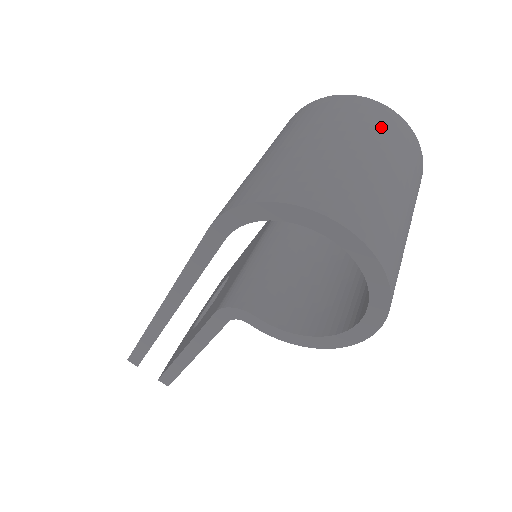
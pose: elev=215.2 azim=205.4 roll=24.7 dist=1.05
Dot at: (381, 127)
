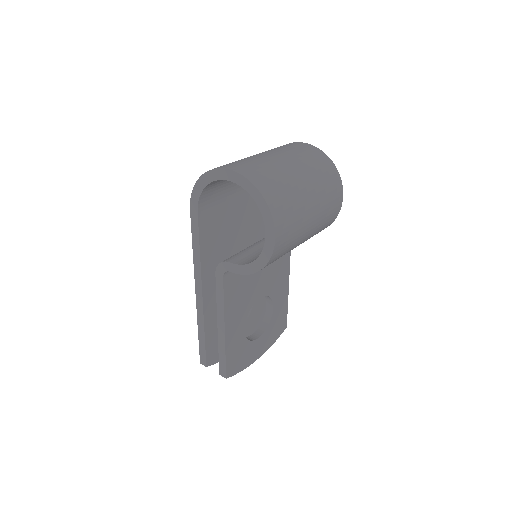
Dot at: (287, 147)
